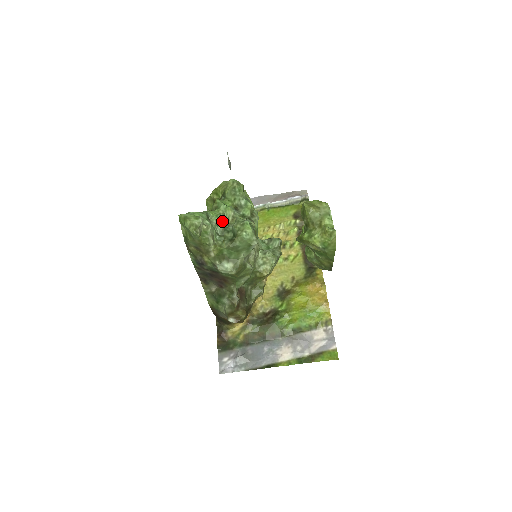
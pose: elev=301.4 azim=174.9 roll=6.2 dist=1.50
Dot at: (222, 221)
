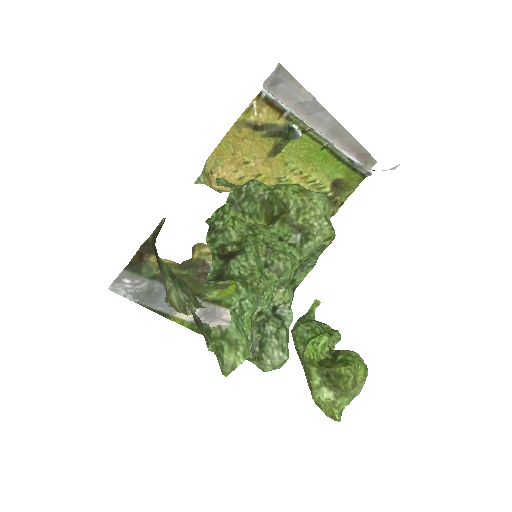
Dot at: occluded
